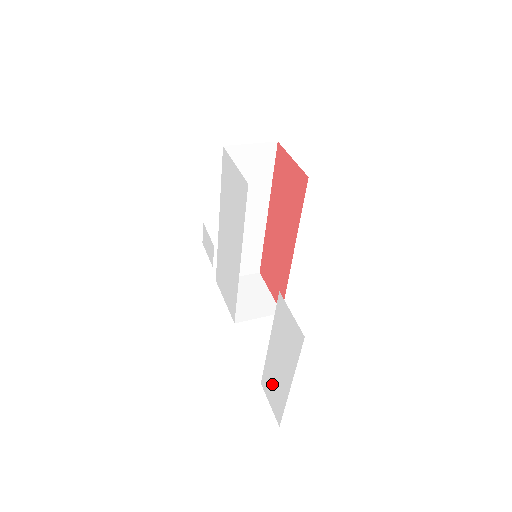
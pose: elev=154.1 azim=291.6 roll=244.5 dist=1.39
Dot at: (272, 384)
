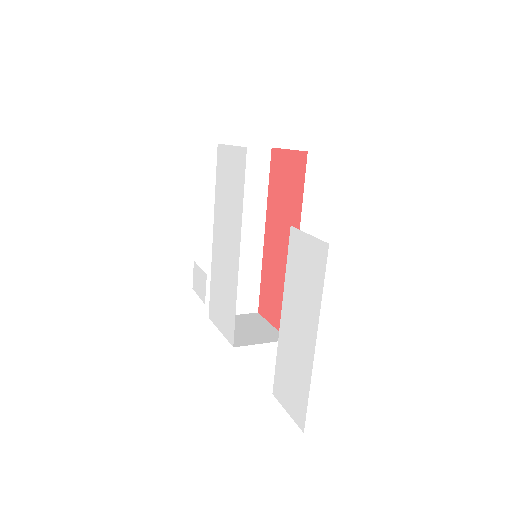
Dot at: (289, 373)
